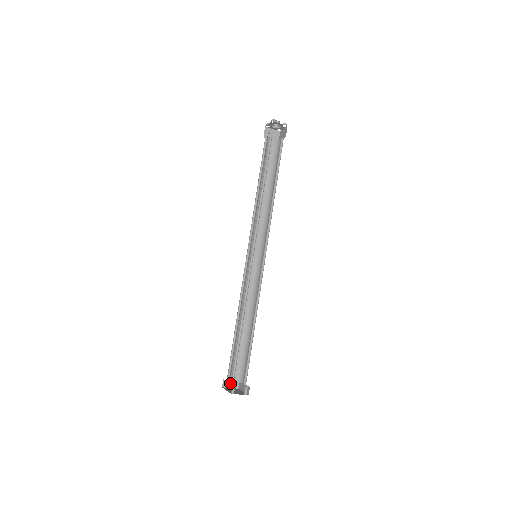
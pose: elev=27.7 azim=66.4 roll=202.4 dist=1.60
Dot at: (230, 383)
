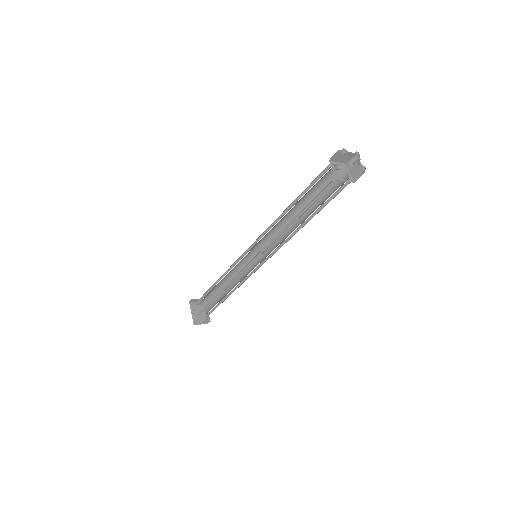
Dot at: (197, 300)
